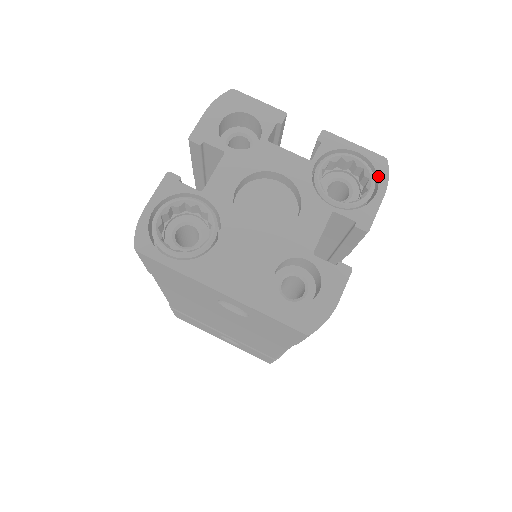
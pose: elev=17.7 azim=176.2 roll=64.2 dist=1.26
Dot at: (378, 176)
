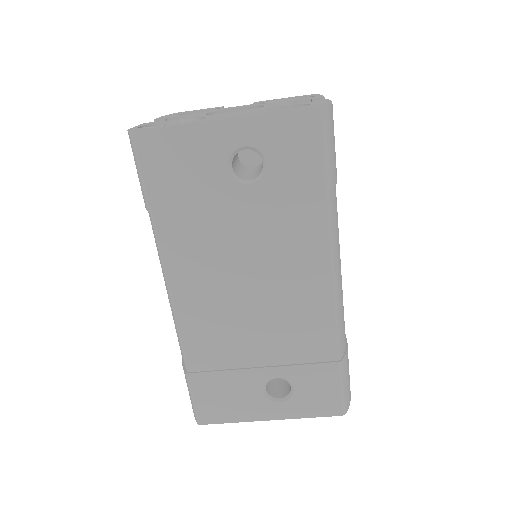
Dot at: occluded
